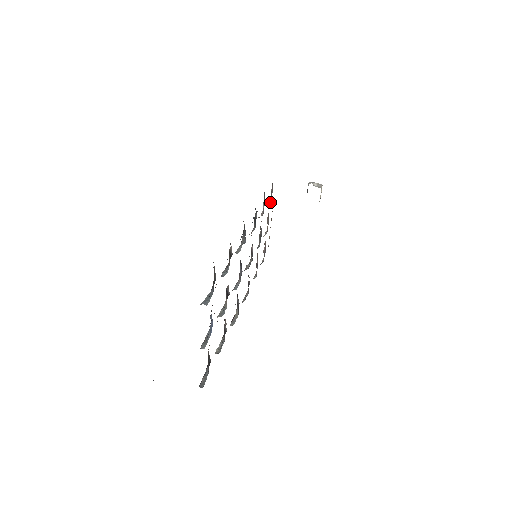
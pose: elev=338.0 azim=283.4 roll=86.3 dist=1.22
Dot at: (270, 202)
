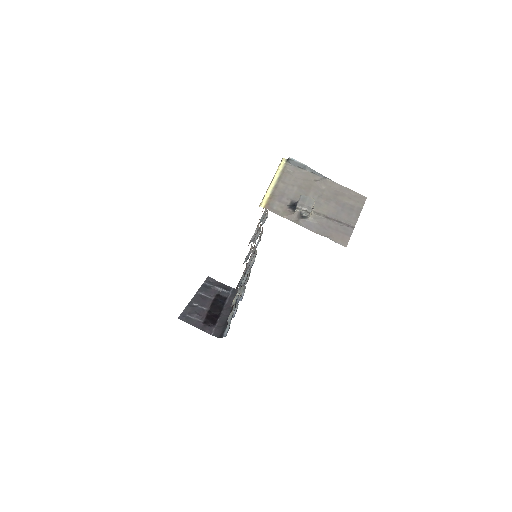
Dot at: (258, 225)
